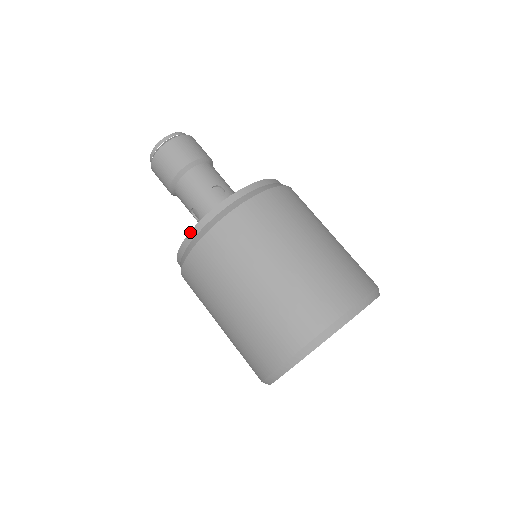
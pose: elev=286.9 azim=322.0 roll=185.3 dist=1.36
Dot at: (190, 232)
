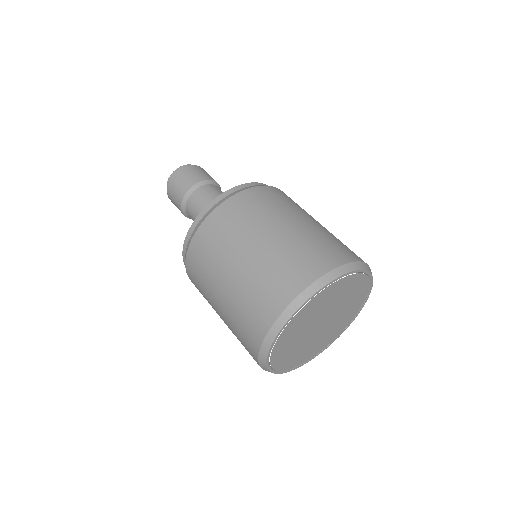
Dot at: (184, 241)
